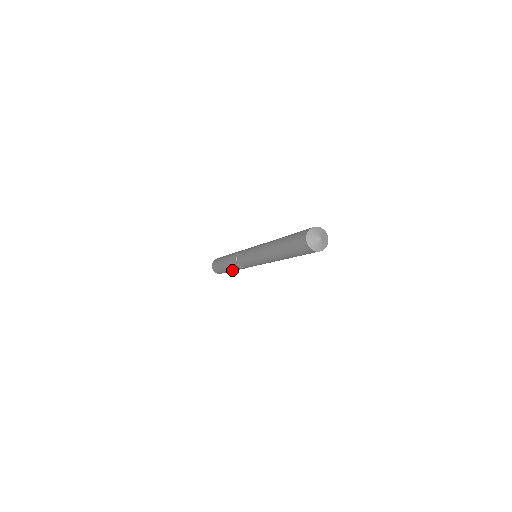
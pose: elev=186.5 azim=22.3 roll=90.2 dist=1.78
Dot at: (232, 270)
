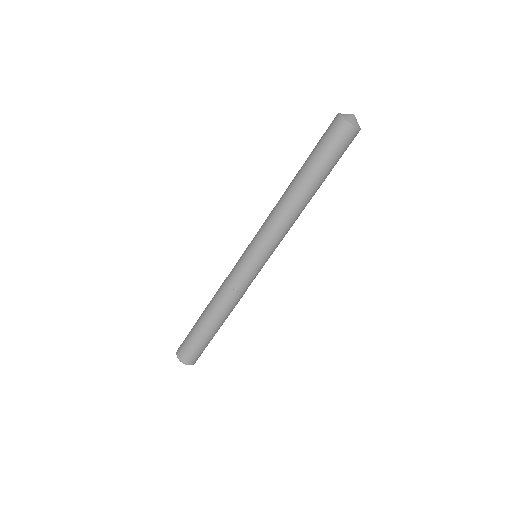
Dot at: (215, 321)
